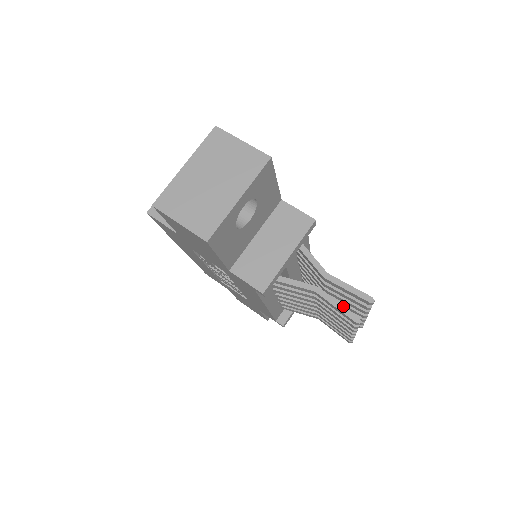
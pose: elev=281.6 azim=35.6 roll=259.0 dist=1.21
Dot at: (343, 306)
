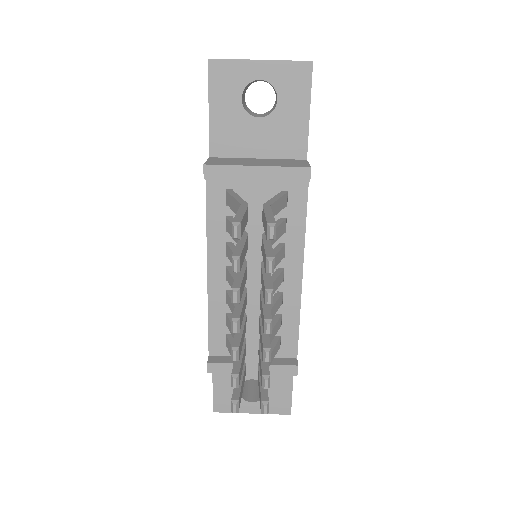
Dot at: (243, 215)
